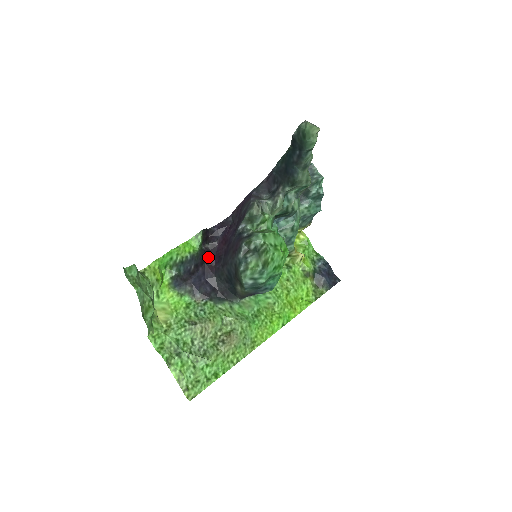
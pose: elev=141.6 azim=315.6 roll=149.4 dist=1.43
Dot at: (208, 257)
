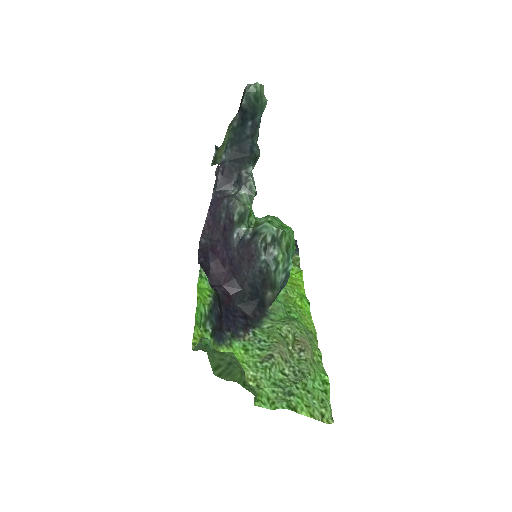
Dot at: (218, 291)
